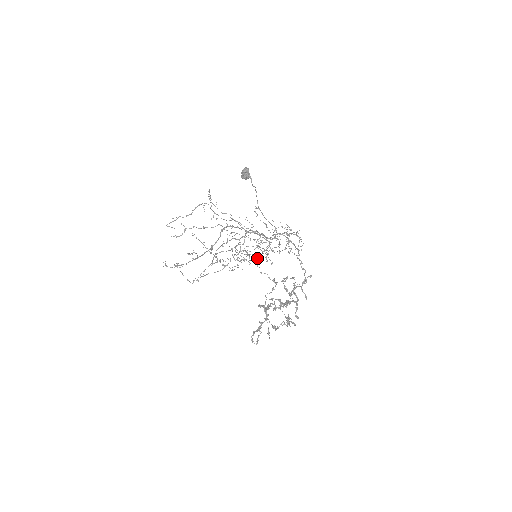
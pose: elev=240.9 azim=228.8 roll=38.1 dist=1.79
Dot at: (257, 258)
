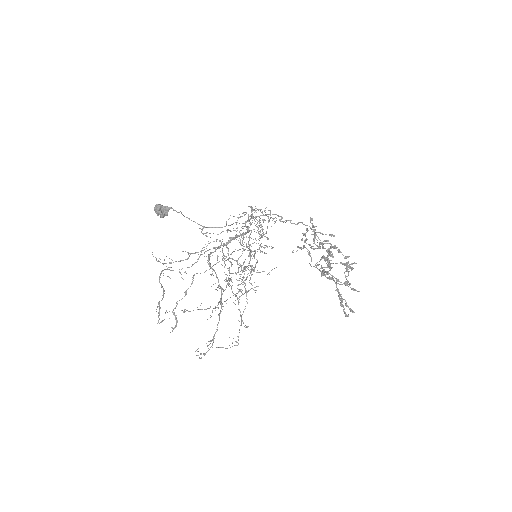
Dot at: (266, 246)
